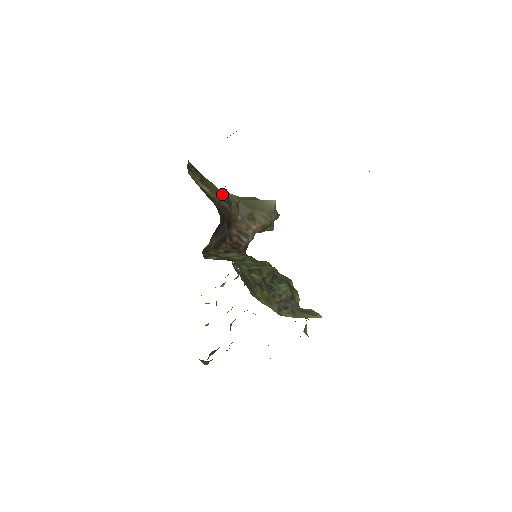
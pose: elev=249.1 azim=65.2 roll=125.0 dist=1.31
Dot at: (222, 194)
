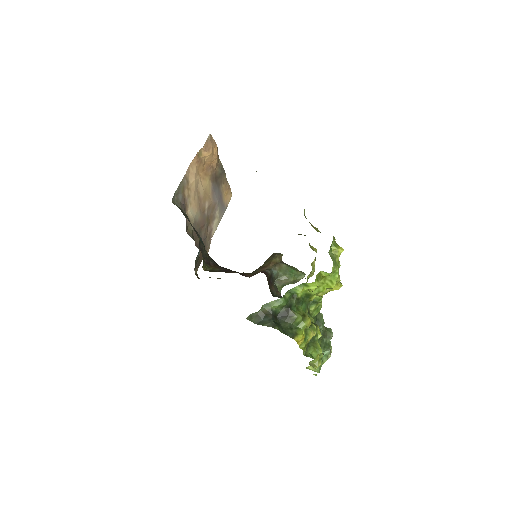
Dot at: occluded
